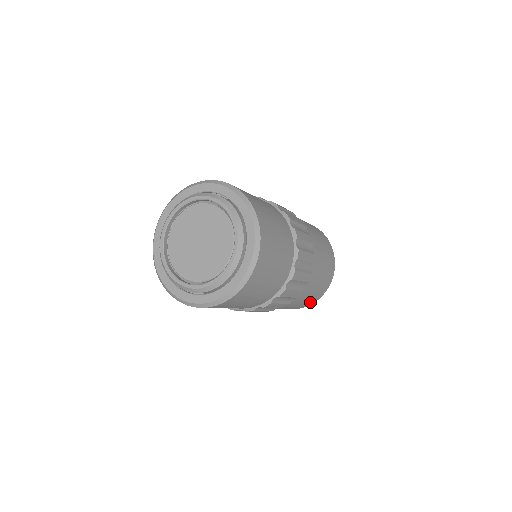
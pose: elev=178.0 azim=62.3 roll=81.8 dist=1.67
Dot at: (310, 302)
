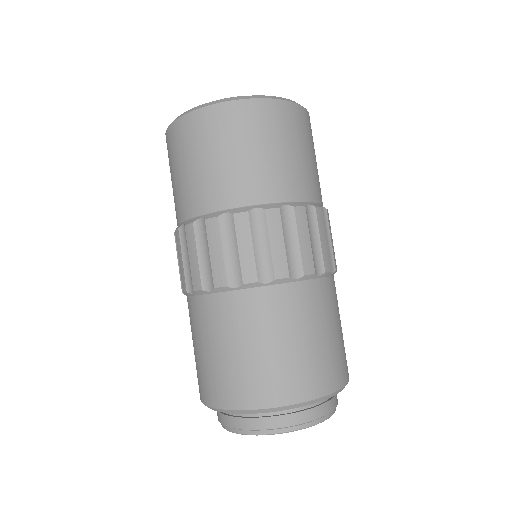
Dot at: (303, 380)
